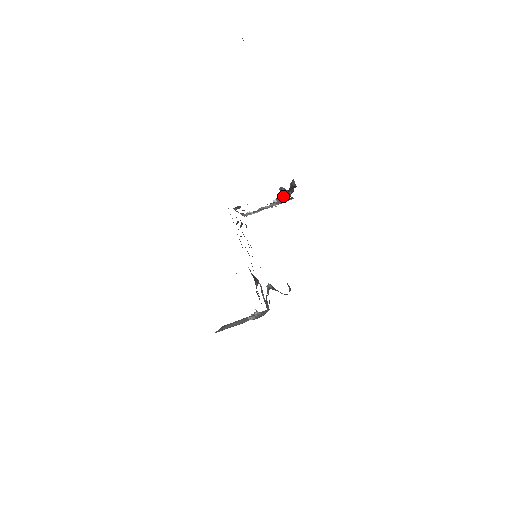
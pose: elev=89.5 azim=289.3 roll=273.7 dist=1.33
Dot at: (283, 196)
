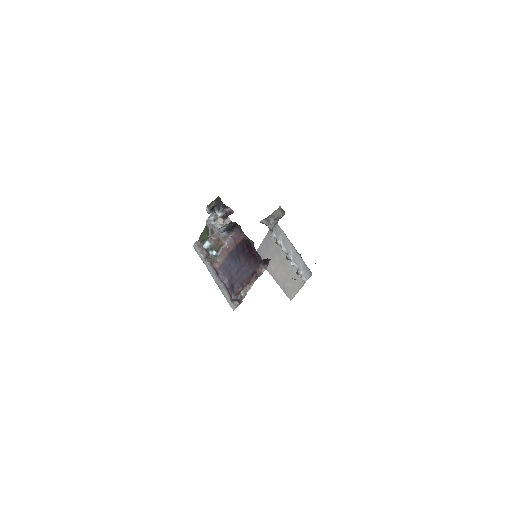
Dot at: (229, 229)
